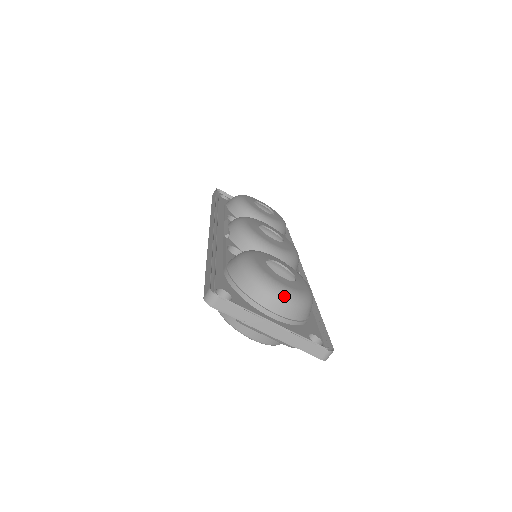
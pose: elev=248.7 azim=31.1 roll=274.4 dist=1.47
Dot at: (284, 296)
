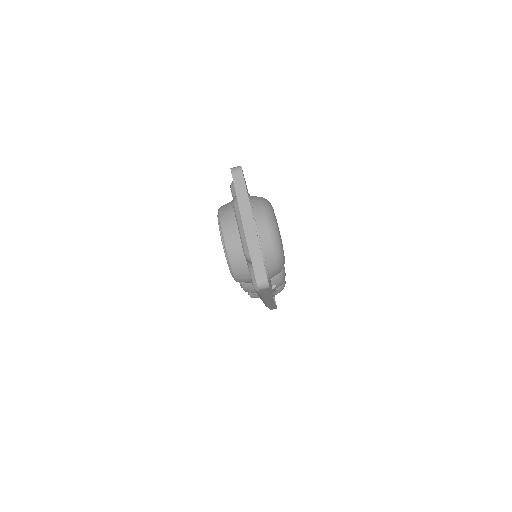
Dot at: (273, 227)
